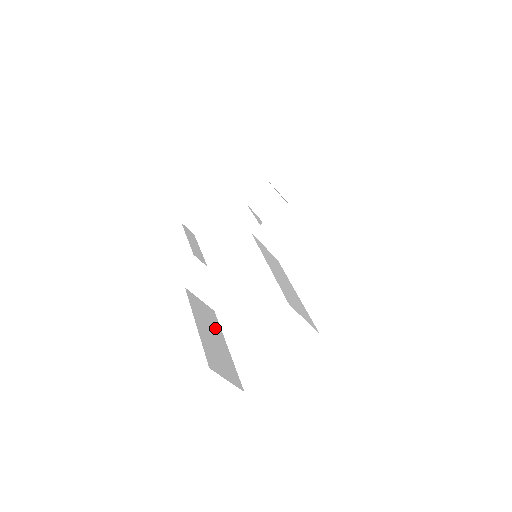
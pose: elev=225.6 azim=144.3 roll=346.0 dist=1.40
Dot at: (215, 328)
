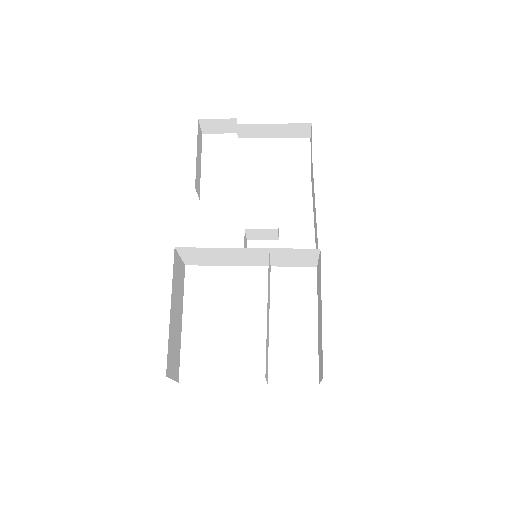
Dot at: (180, 298)
